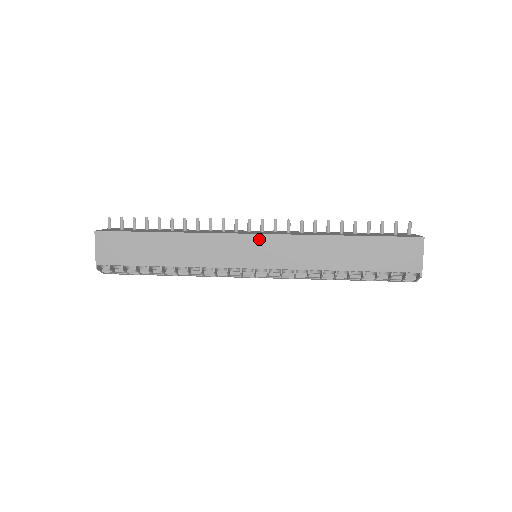
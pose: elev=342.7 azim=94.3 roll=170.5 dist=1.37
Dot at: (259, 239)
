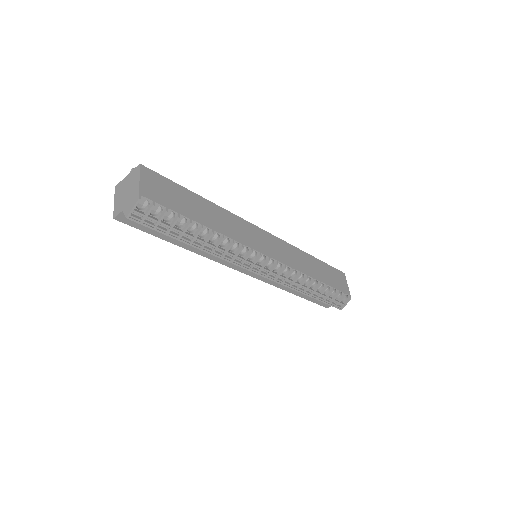
Dot at: (268, 235)
